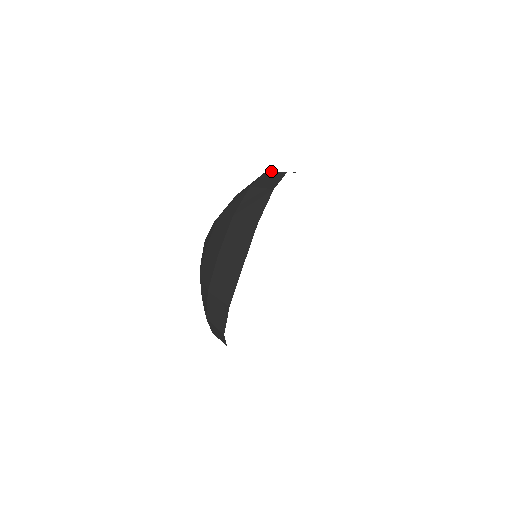
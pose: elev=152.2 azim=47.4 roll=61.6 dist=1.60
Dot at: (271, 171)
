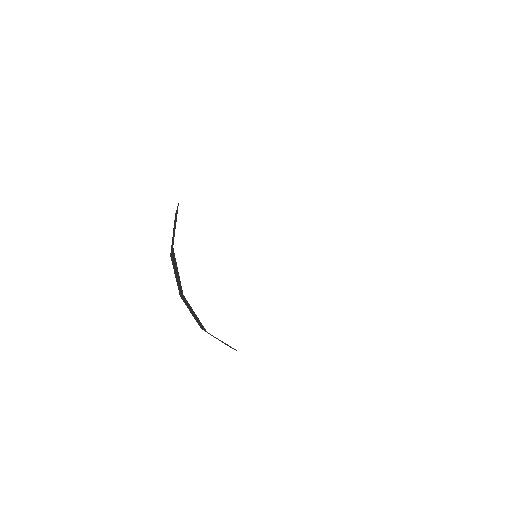
Dot at: occluded
